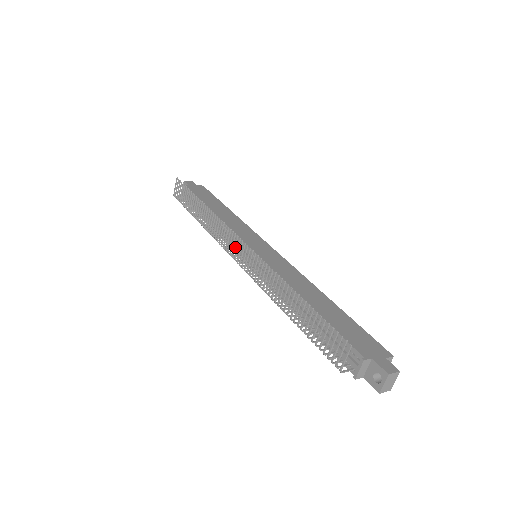
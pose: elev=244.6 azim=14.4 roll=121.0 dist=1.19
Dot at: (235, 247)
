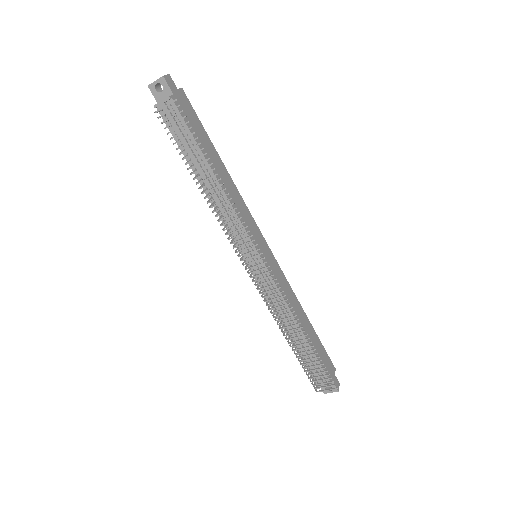
Dot at: occluded
